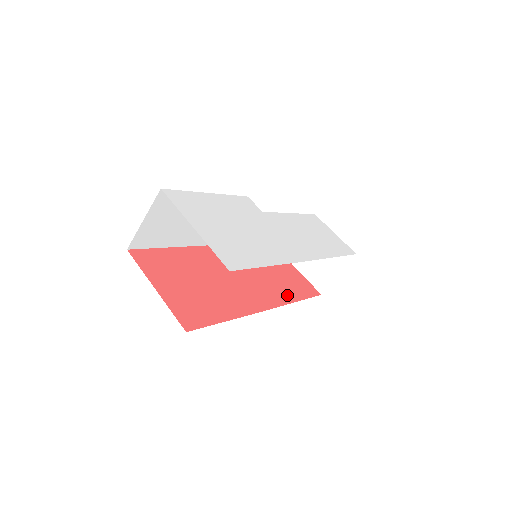
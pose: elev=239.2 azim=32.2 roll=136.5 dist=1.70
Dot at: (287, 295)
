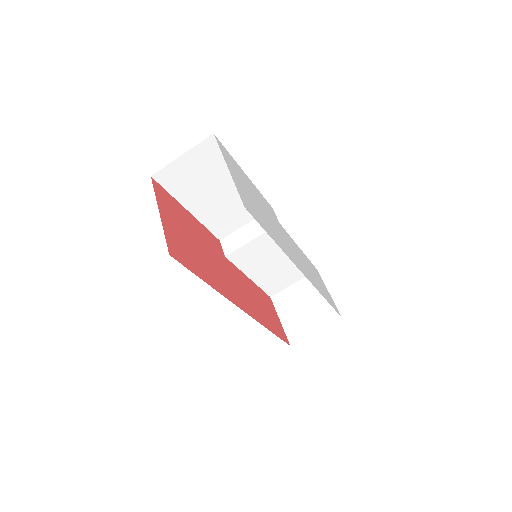
Dot at: (262, 318)
